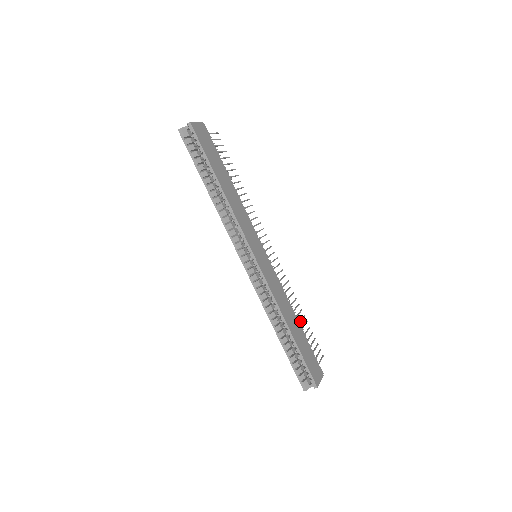
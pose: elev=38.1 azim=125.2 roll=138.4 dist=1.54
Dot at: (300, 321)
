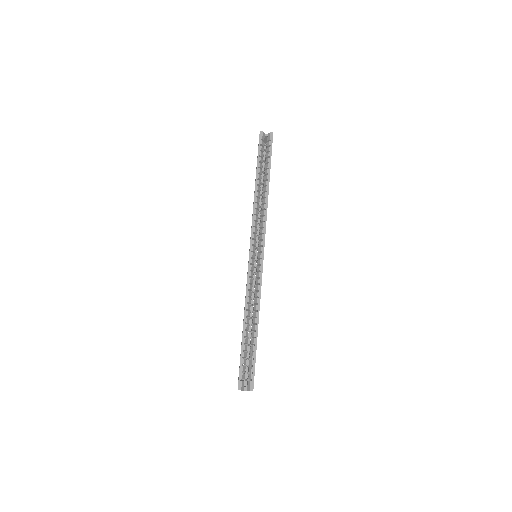
Dot at: occluded
